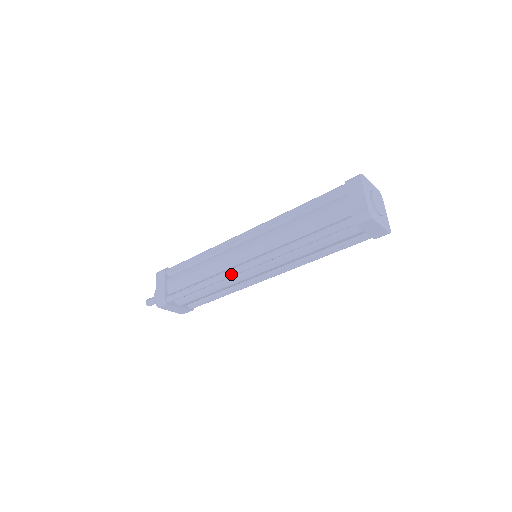
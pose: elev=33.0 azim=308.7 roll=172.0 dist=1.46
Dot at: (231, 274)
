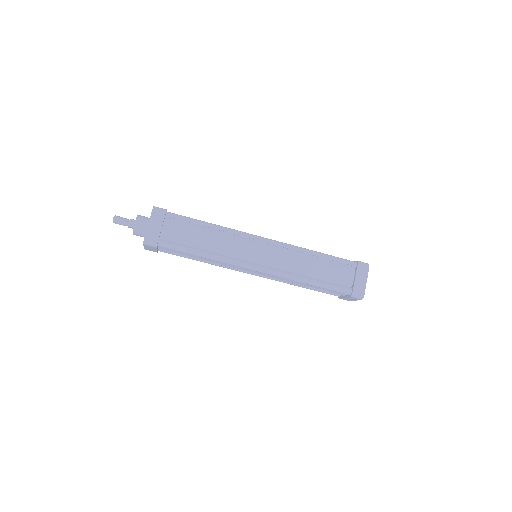
Dot at: (240, 266)
